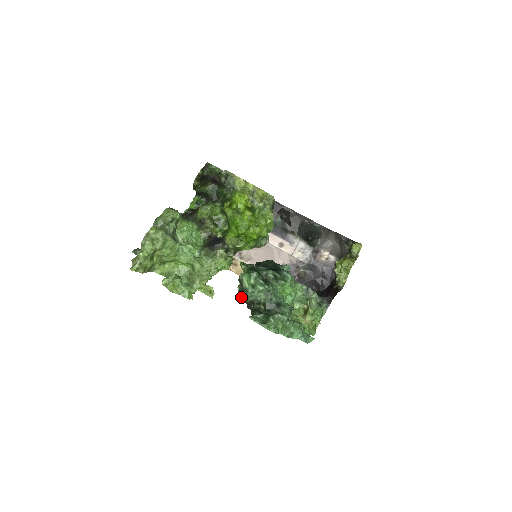
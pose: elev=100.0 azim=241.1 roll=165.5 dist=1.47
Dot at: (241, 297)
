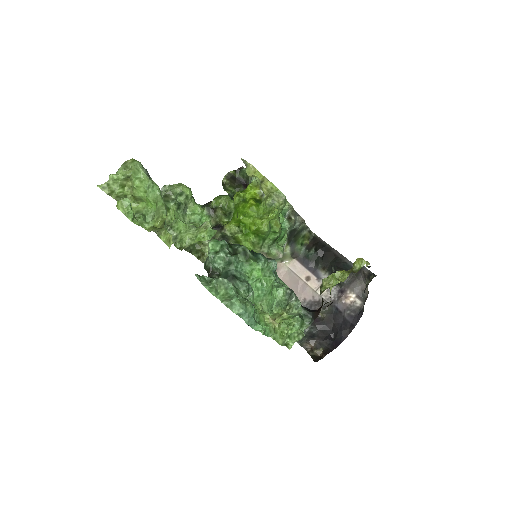
Dot at: (204, 264)
